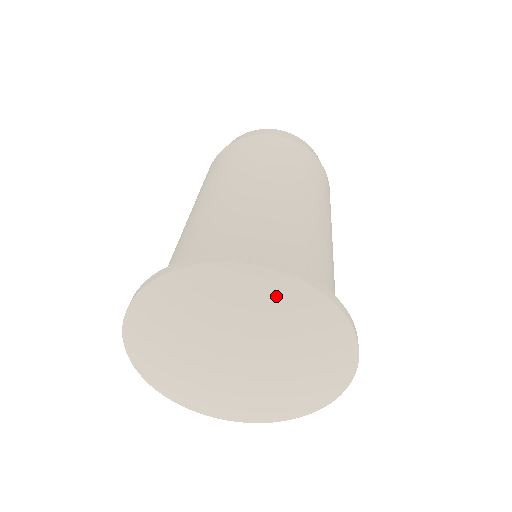
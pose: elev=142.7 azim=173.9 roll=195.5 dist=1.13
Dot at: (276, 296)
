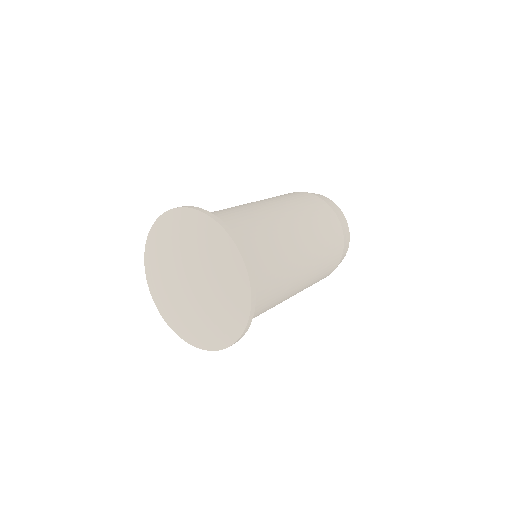
Dot at: (230, 266)
